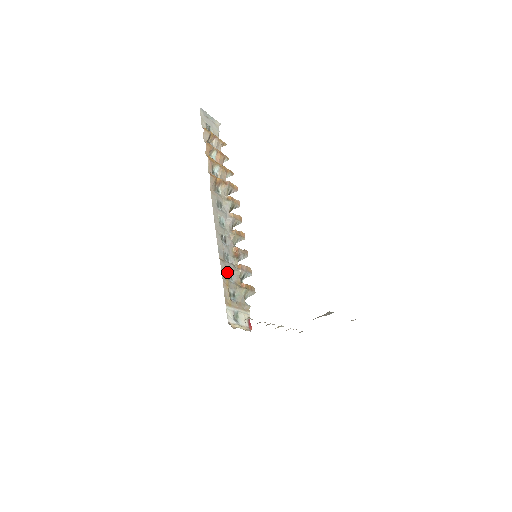
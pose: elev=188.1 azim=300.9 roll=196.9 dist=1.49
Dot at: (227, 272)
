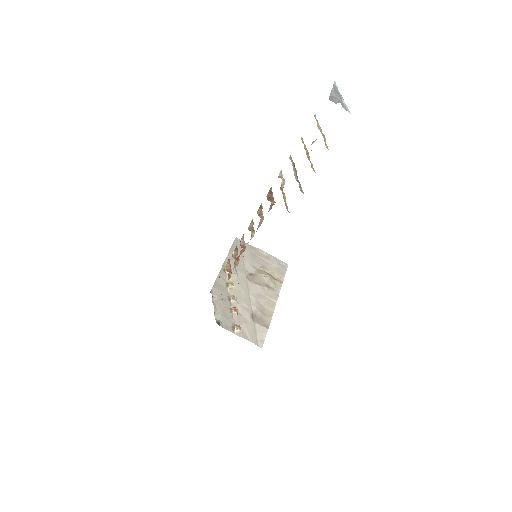
Dot at: occluded
